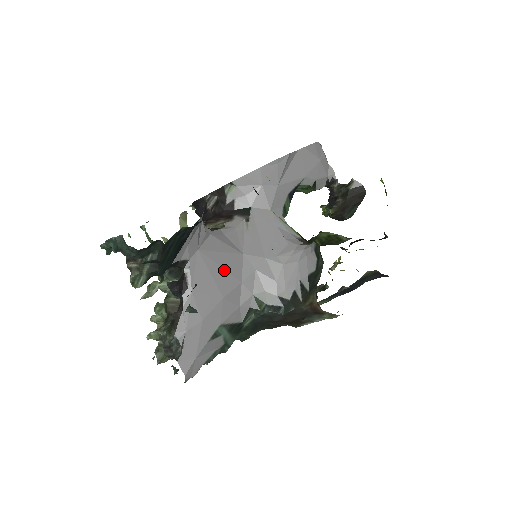
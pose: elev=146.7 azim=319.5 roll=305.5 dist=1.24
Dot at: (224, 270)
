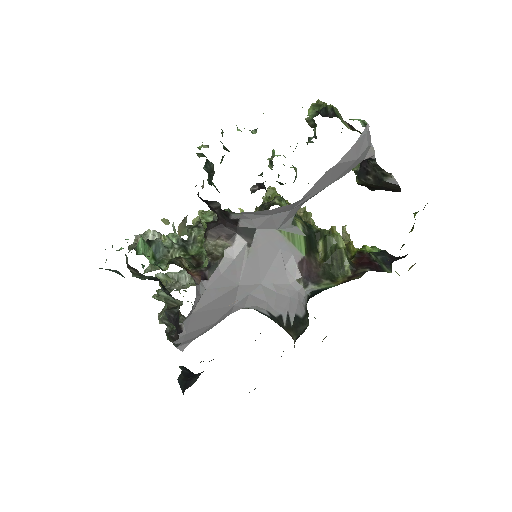
Dot at: (217, 309)
